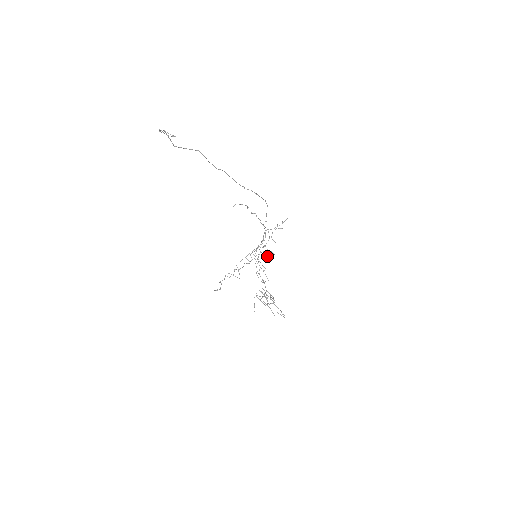
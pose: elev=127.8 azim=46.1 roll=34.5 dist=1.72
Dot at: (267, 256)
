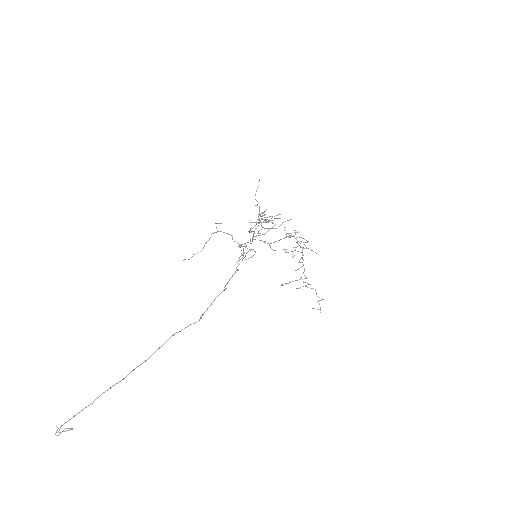
Dot at: occluded
